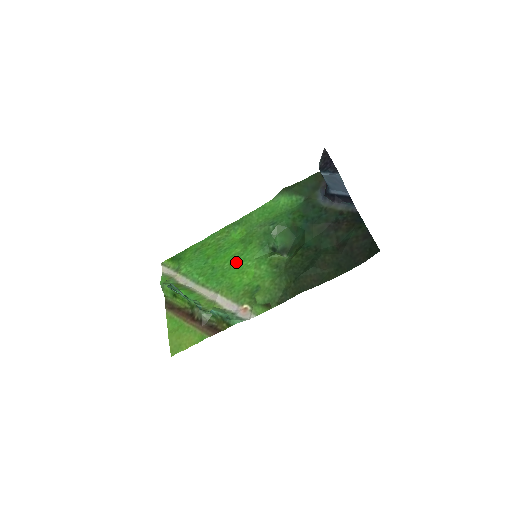
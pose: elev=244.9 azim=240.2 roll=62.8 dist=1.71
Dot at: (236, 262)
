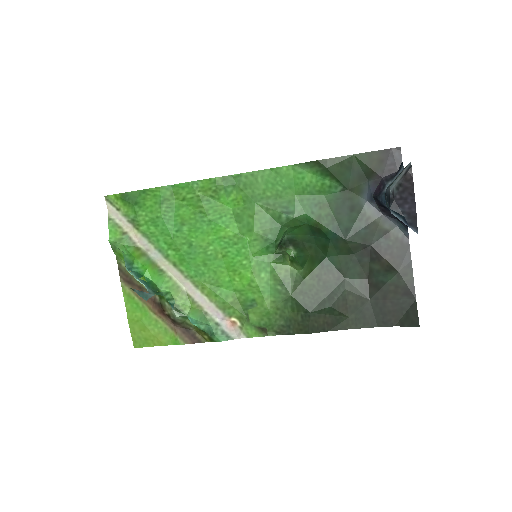
Dot at: (226, 252)
